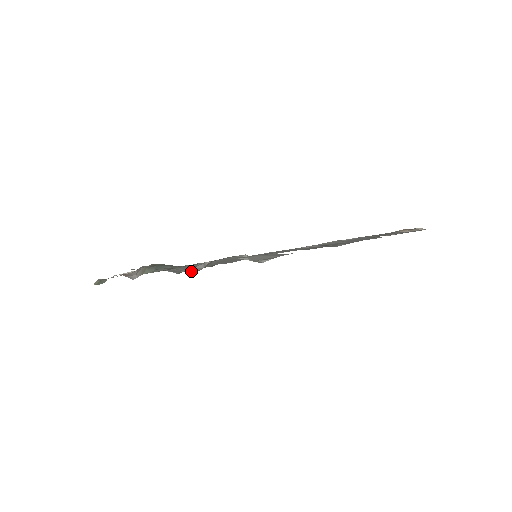
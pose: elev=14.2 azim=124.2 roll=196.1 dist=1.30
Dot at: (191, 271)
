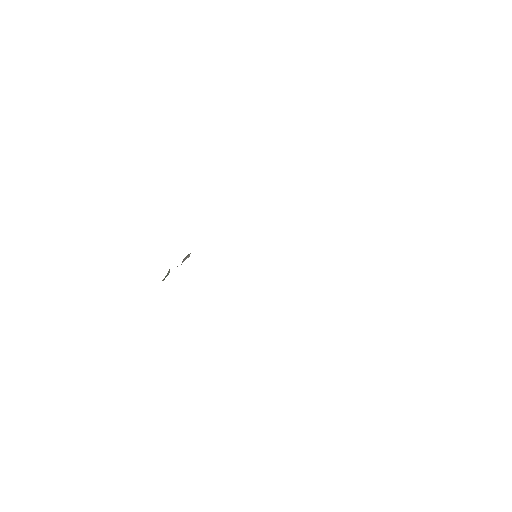
Dot at: occluded
